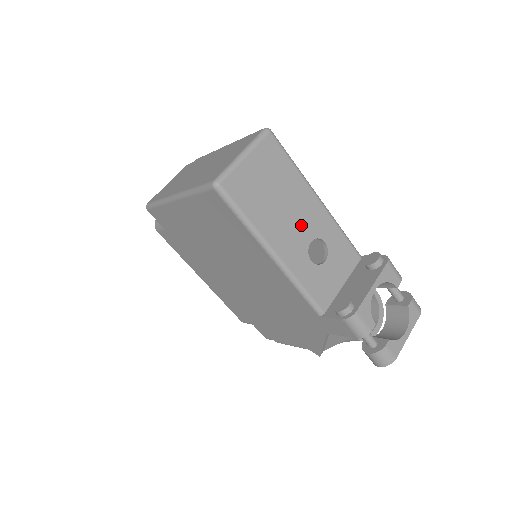
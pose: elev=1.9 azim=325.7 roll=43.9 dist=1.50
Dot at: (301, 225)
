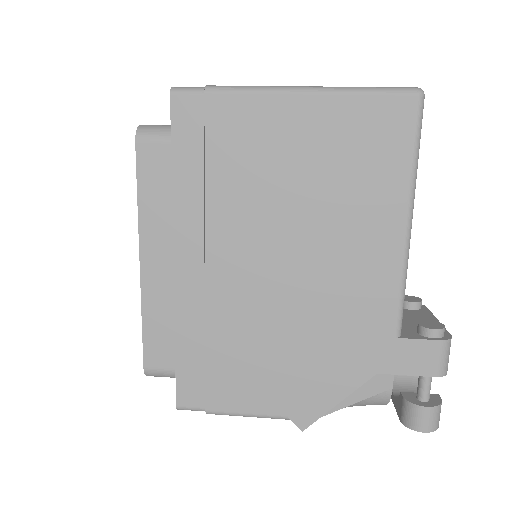
Dot at: occluded
